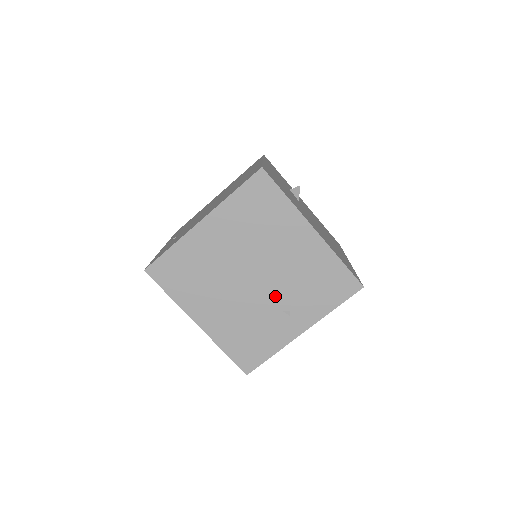
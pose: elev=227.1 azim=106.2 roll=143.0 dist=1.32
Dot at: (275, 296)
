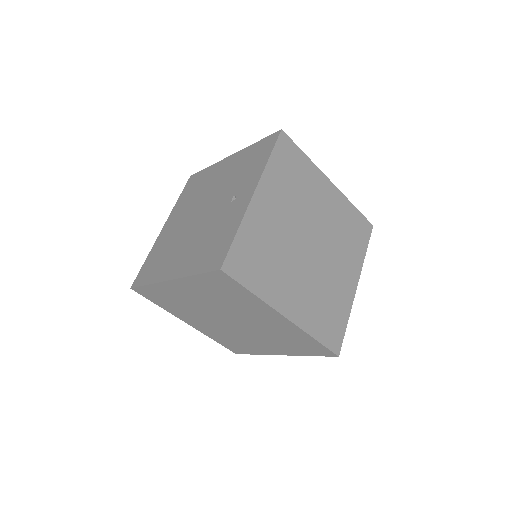
Dot at: (221, 203)
